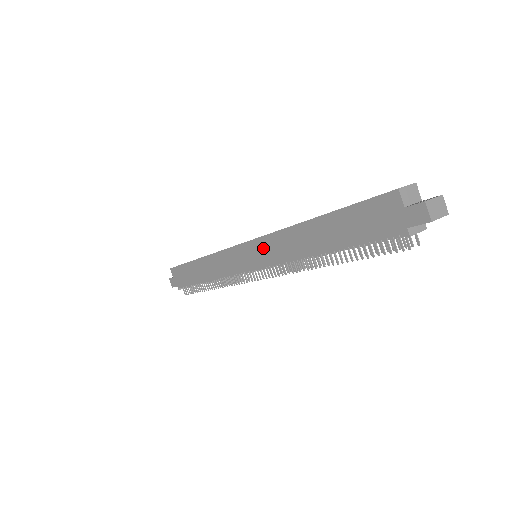
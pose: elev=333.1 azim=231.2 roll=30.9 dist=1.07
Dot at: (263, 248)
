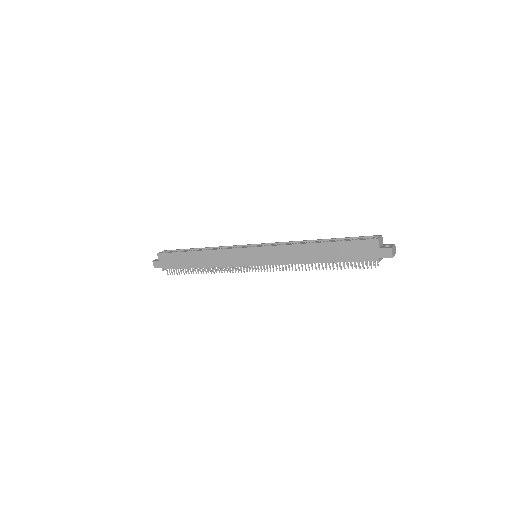
Dot at: (269, 253)
